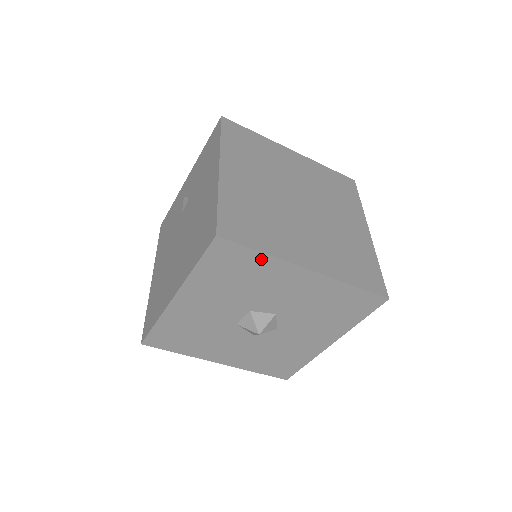
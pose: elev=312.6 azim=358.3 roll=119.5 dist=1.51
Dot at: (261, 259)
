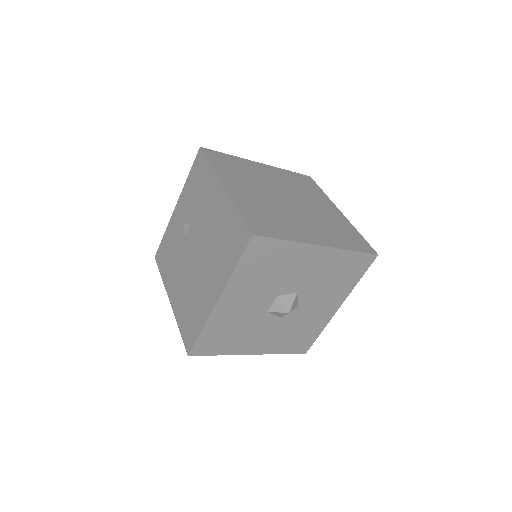
Dot at: (286, 246)
